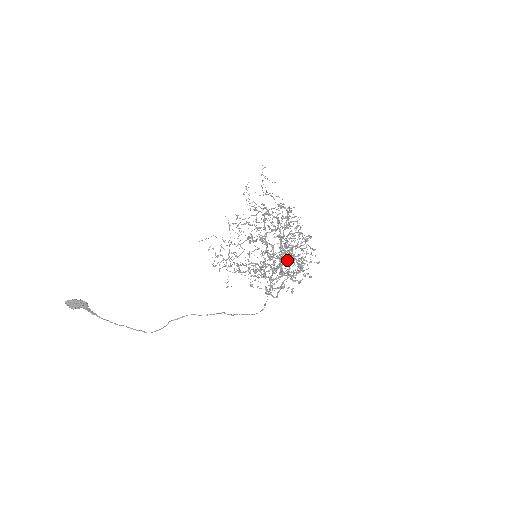
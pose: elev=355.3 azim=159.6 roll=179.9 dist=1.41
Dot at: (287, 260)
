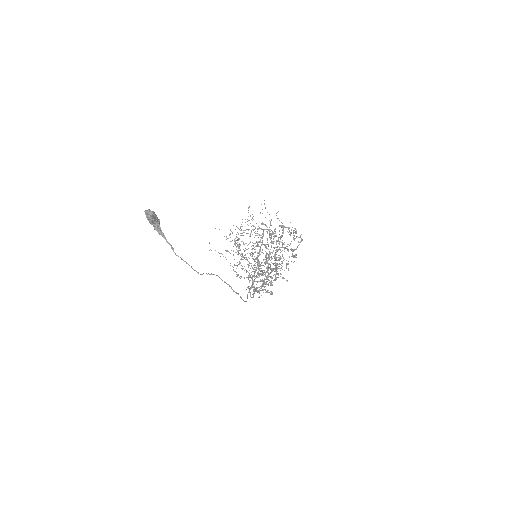
Dot at: (273, 269)
